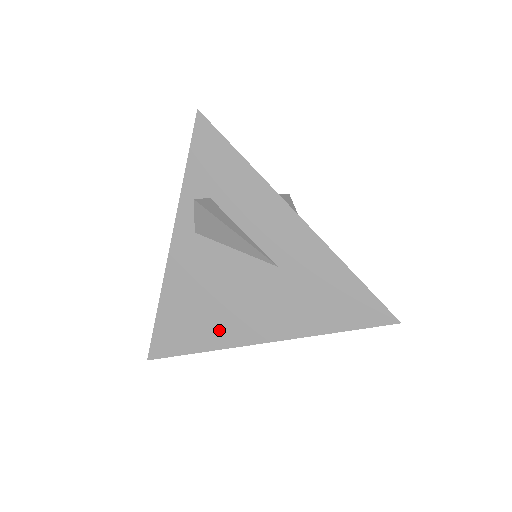
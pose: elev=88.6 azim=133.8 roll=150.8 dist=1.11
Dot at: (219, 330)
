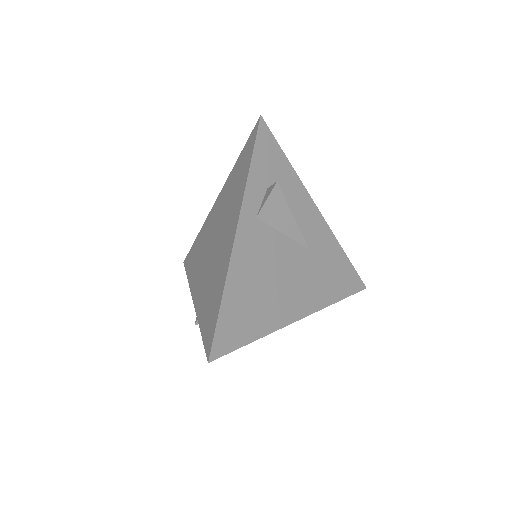
Dot at: (272, 312)
